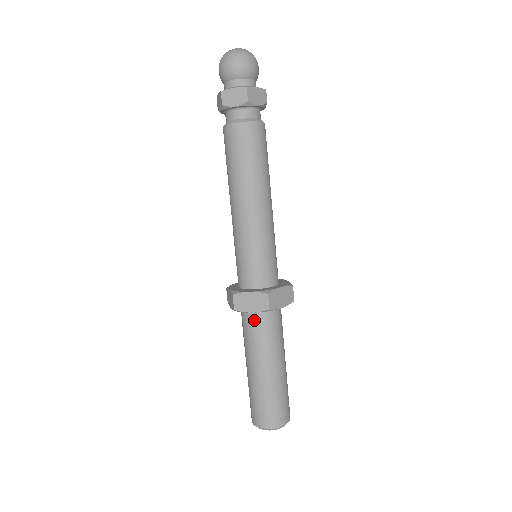
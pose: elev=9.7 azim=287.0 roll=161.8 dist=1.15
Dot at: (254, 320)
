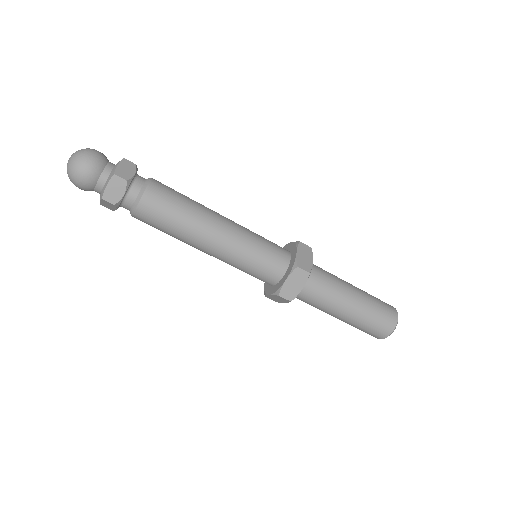
Dot at: occluded
